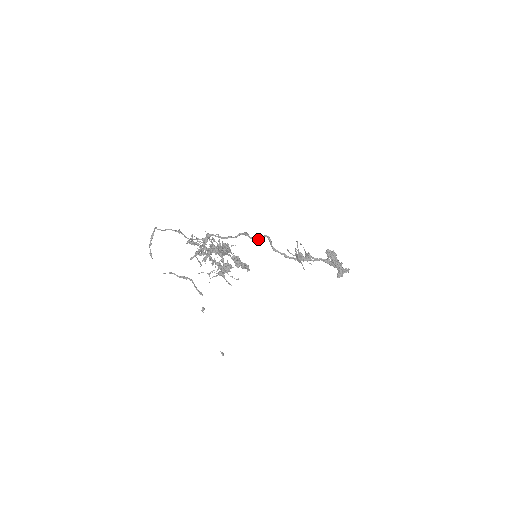
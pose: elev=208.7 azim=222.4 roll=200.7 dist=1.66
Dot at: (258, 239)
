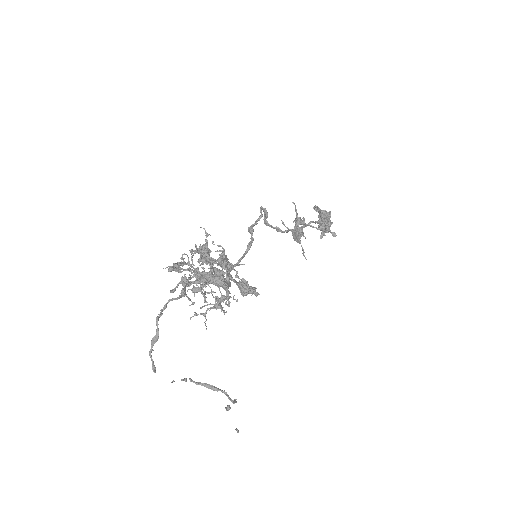
Dot at: (257, 223)
